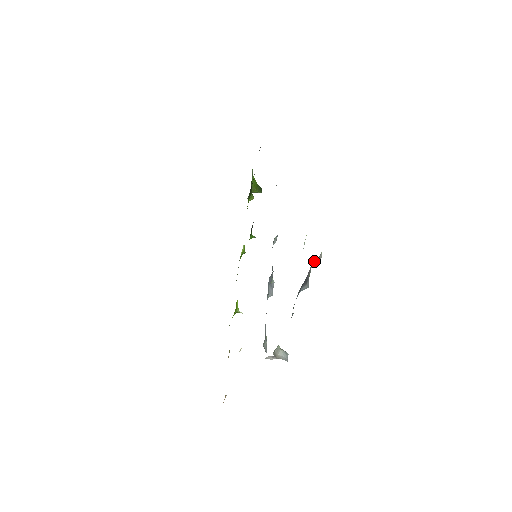
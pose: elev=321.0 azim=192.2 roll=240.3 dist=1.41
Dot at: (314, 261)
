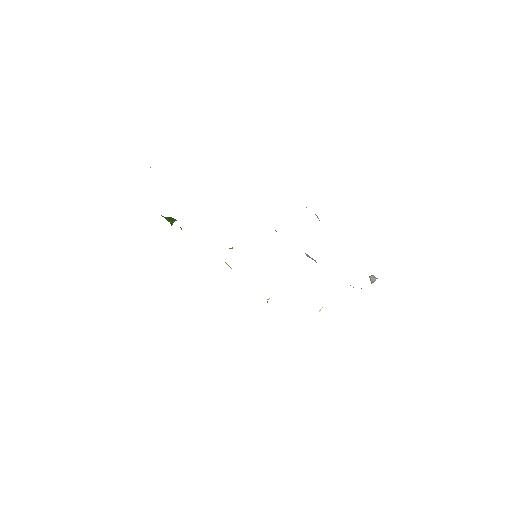
Dot at: occluded
